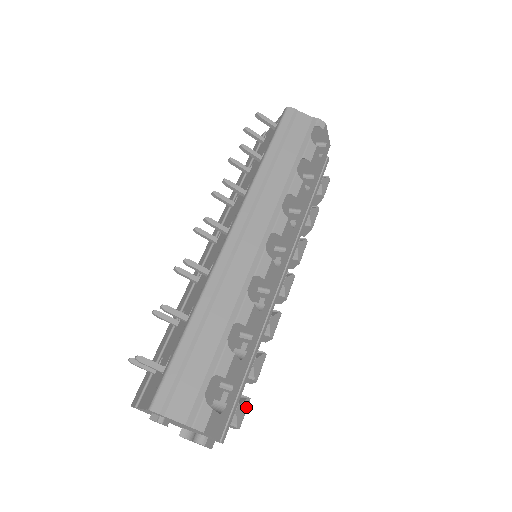
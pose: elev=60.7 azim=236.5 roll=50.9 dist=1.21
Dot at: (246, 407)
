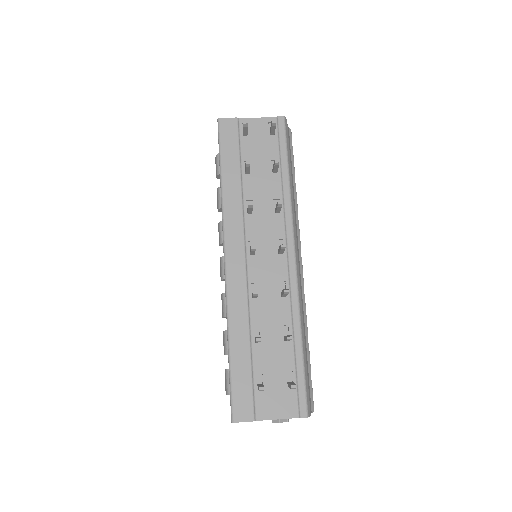
Dot at: occluded
